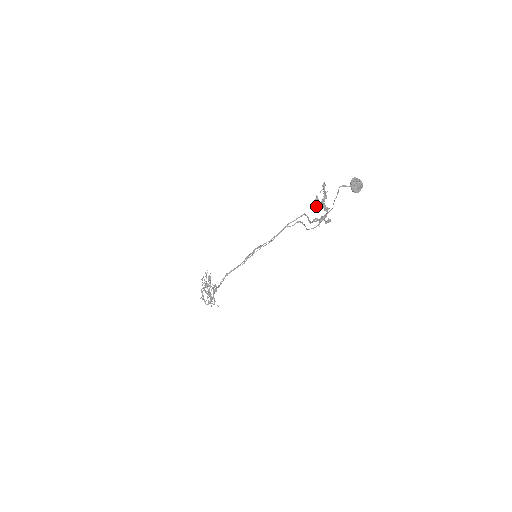
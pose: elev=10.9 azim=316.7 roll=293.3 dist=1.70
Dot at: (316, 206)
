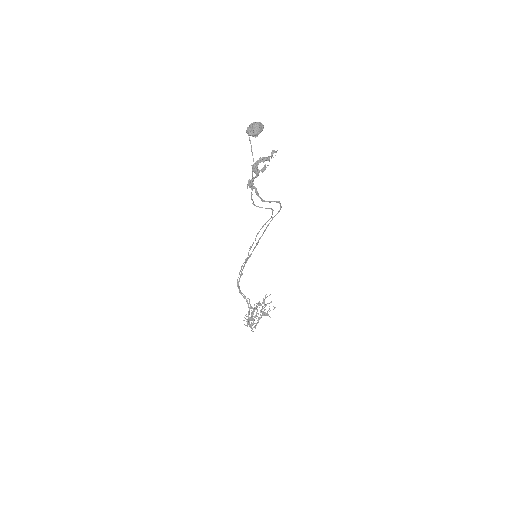
Dot at: occluded
